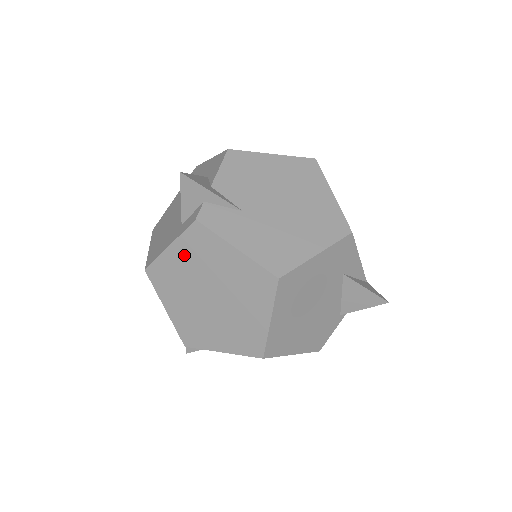
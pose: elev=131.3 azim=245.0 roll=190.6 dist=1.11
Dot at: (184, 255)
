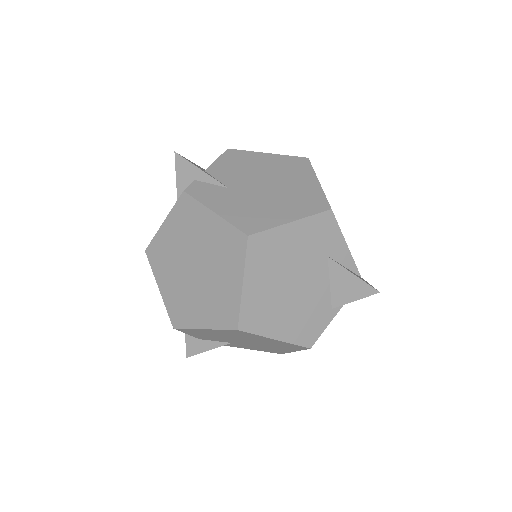
Dot at: (174, 228)
